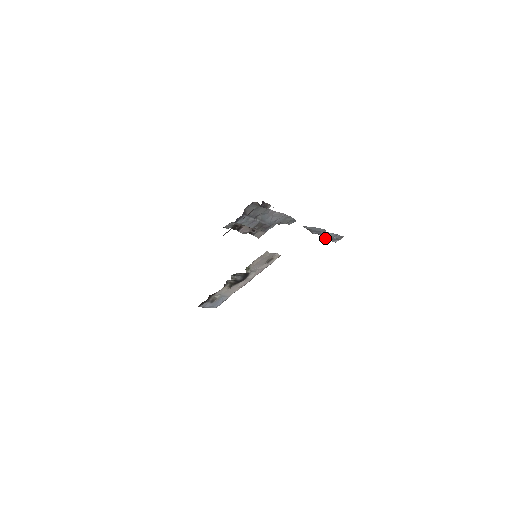
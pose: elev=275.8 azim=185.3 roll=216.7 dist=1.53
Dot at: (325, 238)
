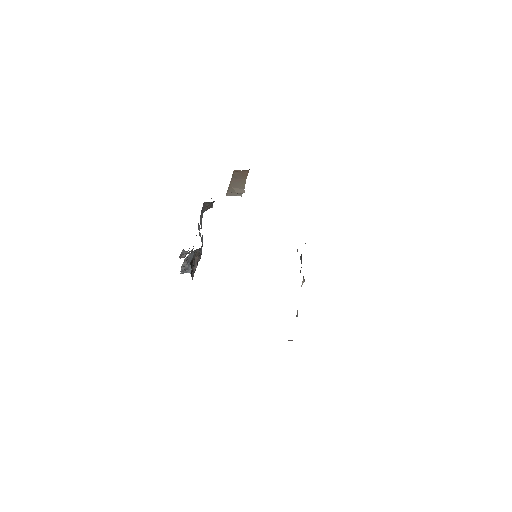
Dot at: (190, 270)
